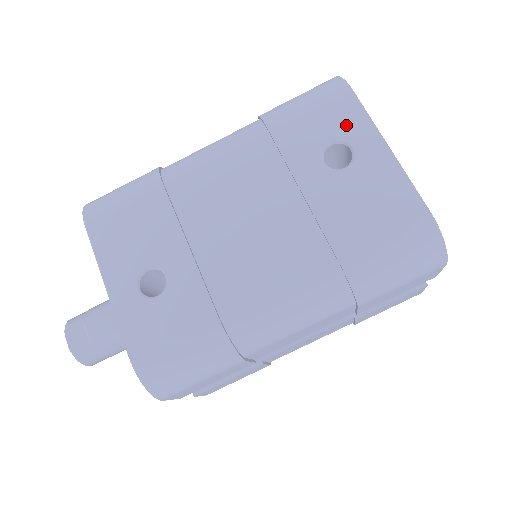
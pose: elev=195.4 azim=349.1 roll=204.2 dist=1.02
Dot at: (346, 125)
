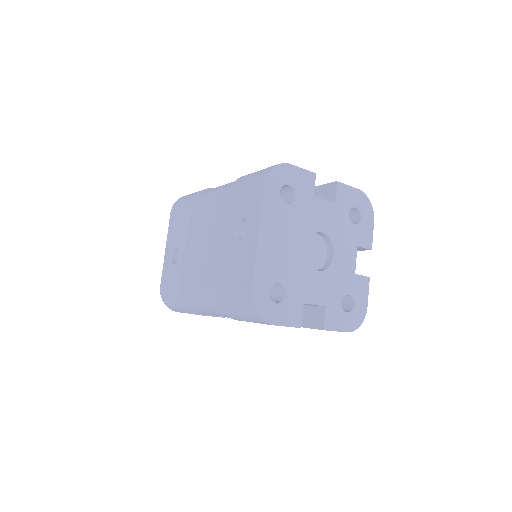
Dot at: (251, 210)
